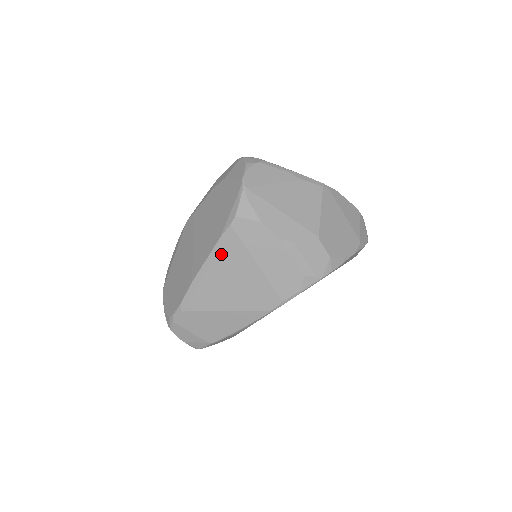
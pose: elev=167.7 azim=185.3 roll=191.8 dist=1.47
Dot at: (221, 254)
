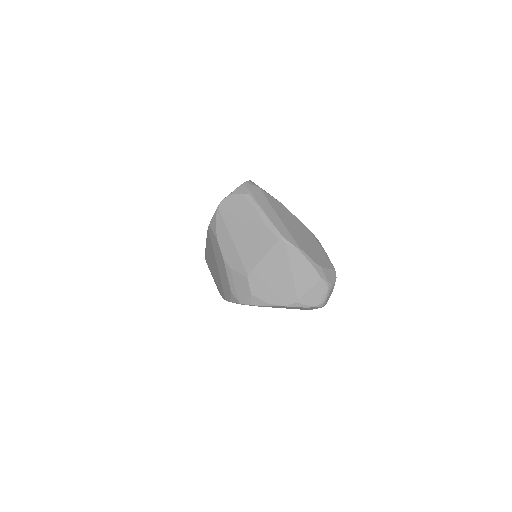
Dot at: (208, 242)
